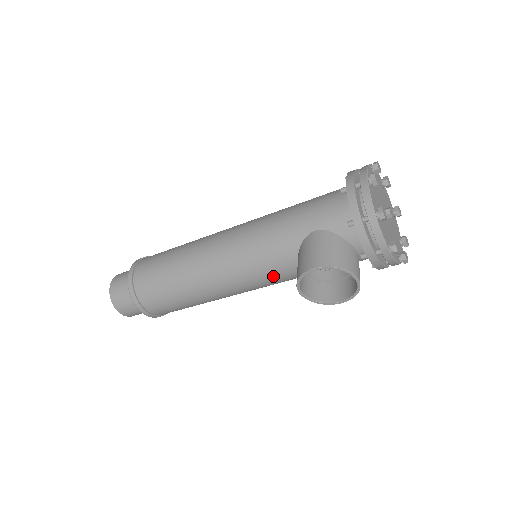
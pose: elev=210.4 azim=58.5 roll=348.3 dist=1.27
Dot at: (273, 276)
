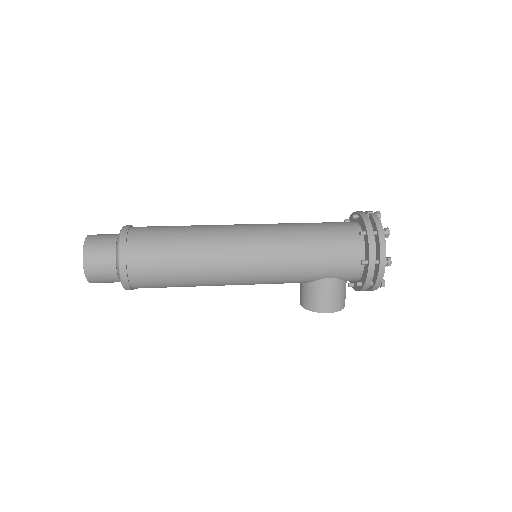
Dot at: occluded
